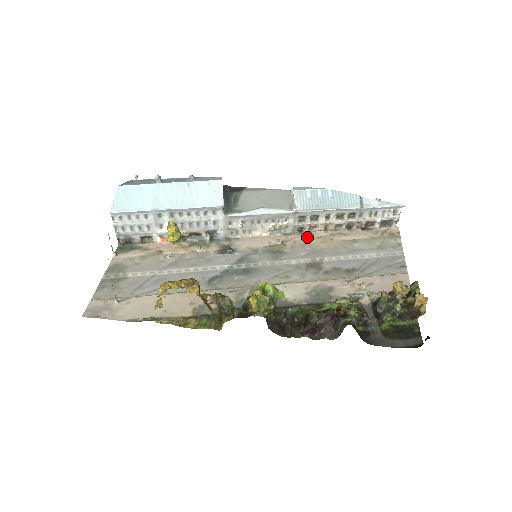
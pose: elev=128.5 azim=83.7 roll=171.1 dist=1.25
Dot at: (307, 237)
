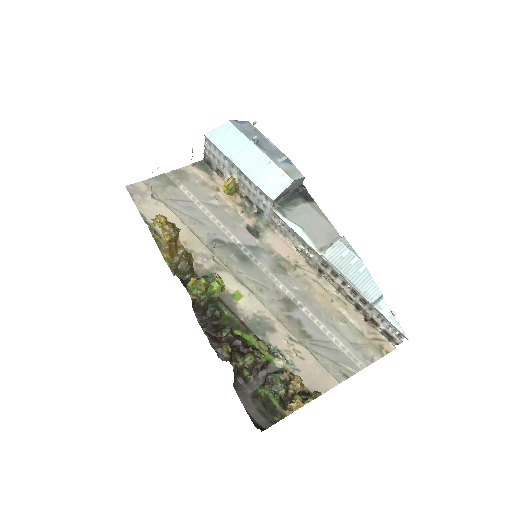
Dot at: (319, 280)
